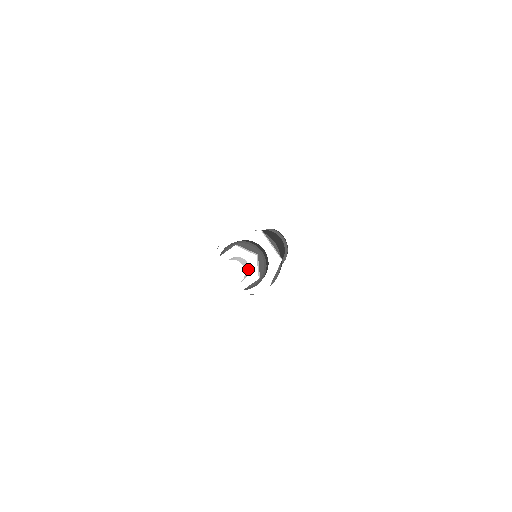
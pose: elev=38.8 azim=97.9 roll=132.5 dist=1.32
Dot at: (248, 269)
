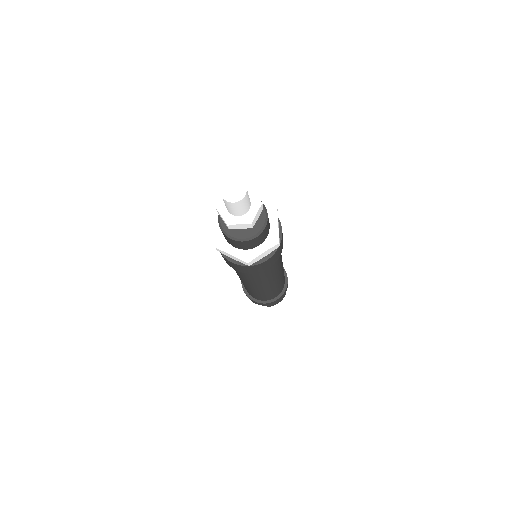
Dot at: occluded
